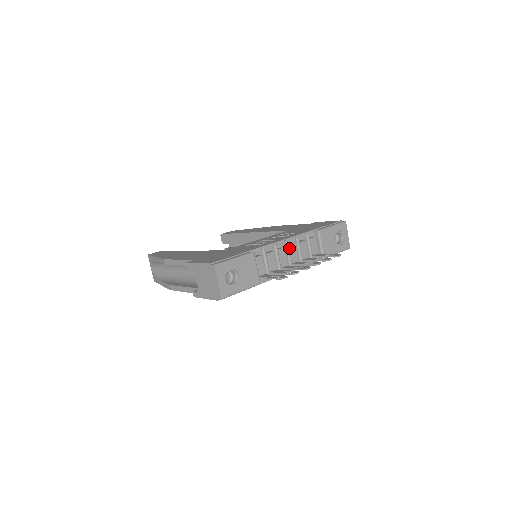
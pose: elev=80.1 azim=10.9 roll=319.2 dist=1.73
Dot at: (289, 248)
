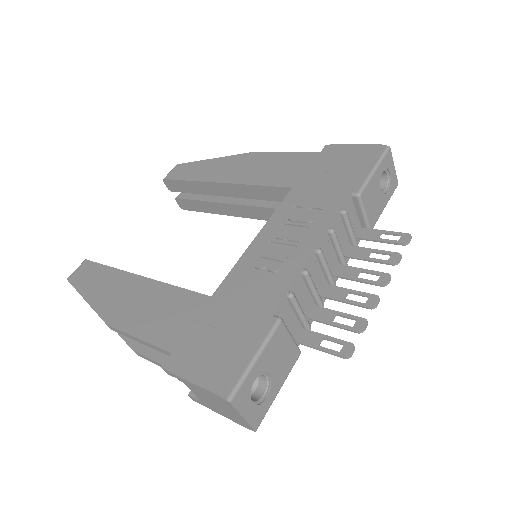
Dot at: occluded
